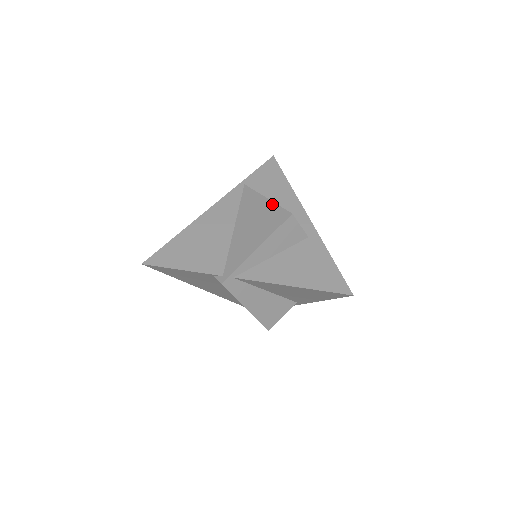
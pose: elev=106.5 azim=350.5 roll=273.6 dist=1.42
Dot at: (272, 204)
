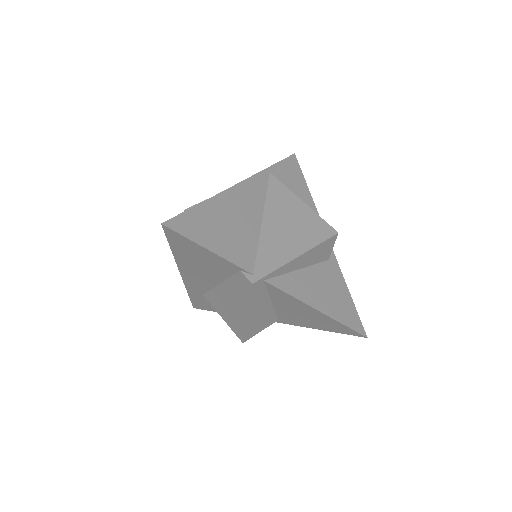
Dot at: (311, 211)
